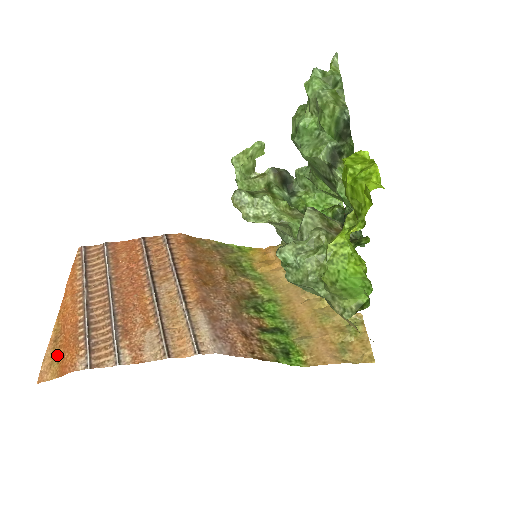
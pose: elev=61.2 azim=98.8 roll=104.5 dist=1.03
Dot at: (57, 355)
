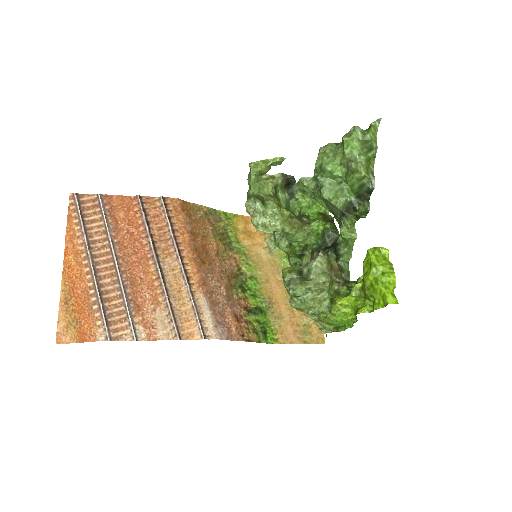
Dot at: (72, 319)
